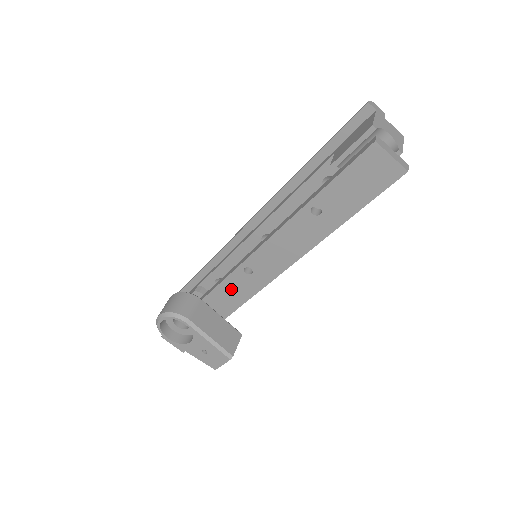
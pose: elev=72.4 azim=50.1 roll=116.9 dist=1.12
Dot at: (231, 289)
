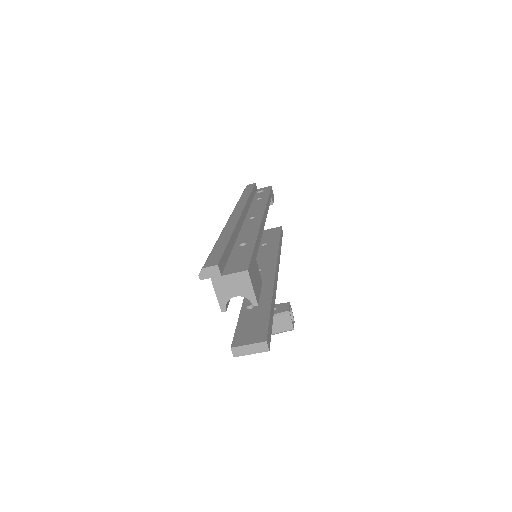
Dot at: occluded
